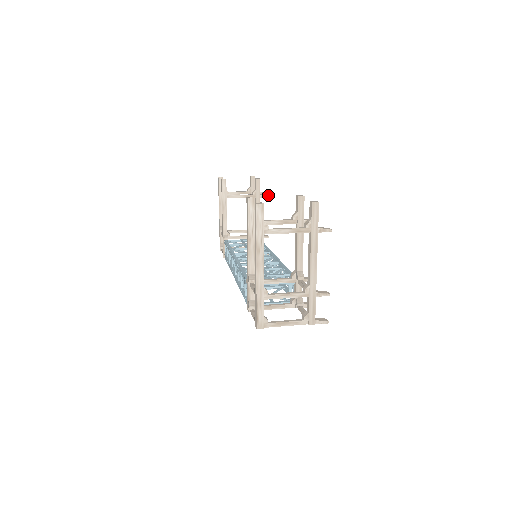
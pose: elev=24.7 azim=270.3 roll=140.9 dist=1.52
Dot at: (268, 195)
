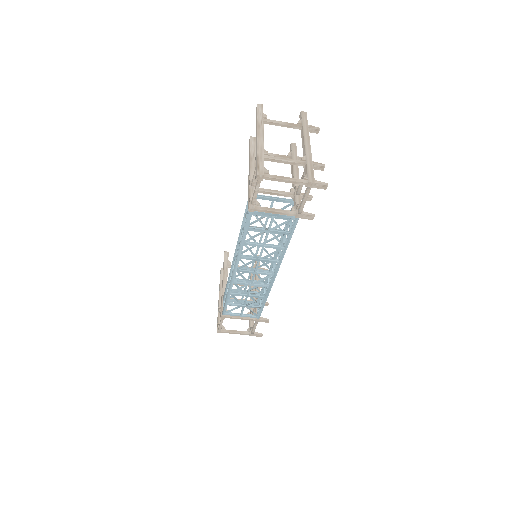
Dot at: occluded
